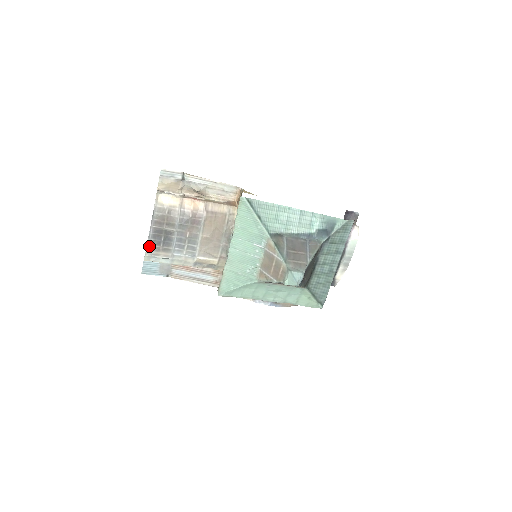
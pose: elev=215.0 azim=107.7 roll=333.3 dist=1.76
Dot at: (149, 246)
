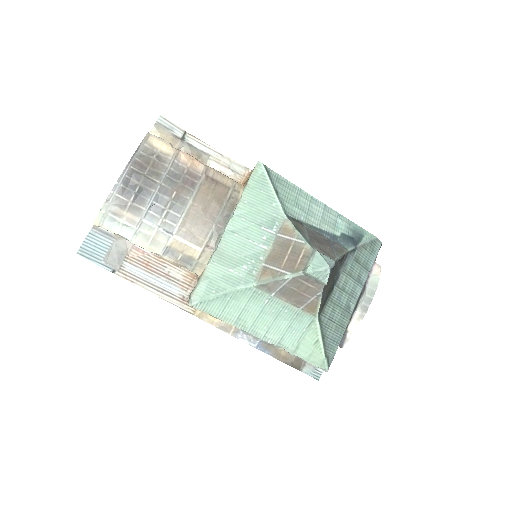
Dot at: (113, 195)
